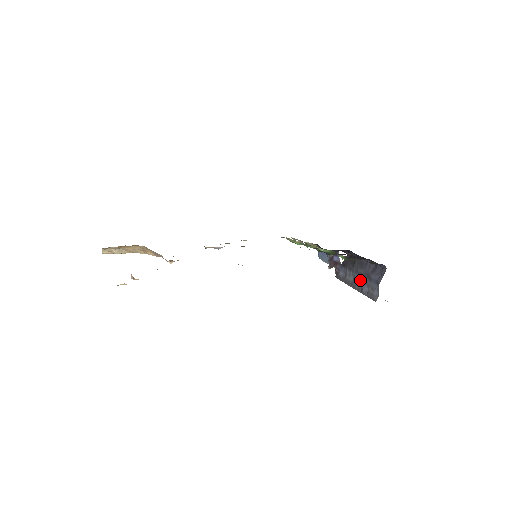
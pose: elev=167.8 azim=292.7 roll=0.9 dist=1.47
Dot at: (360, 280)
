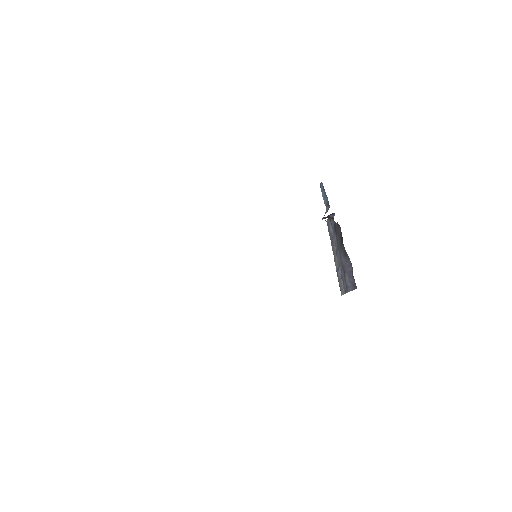
Dot at: (339, 262)
